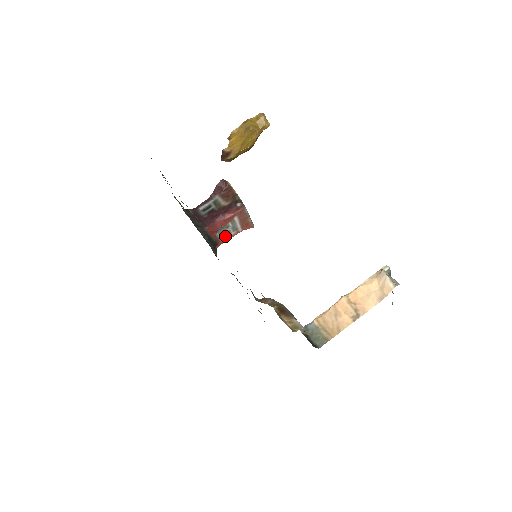
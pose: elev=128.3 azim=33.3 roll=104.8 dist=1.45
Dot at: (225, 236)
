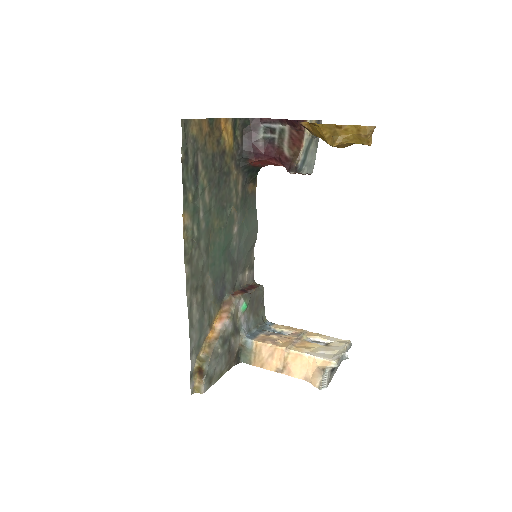
Dot at: occluded
